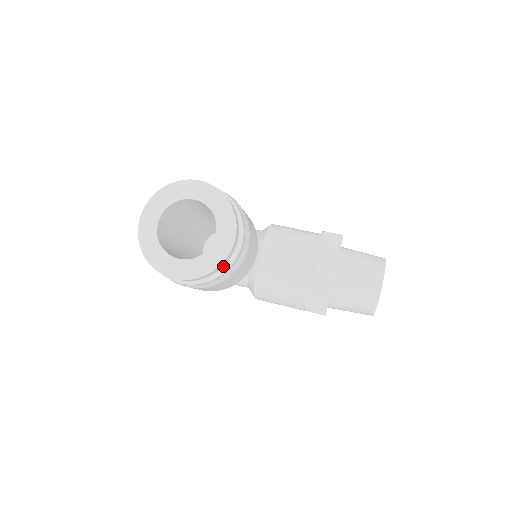
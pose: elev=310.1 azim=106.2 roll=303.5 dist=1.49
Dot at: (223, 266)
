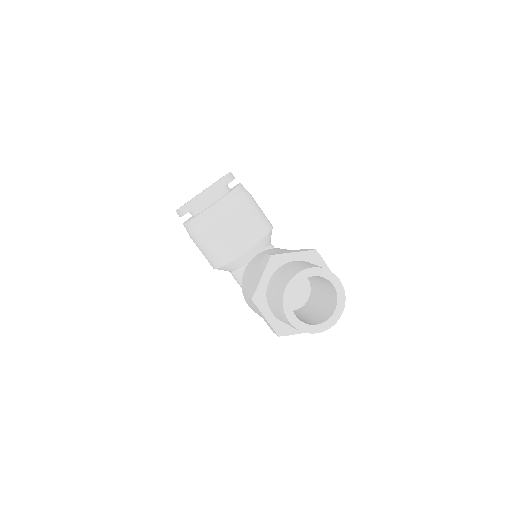
Dot at: (201, 213)
